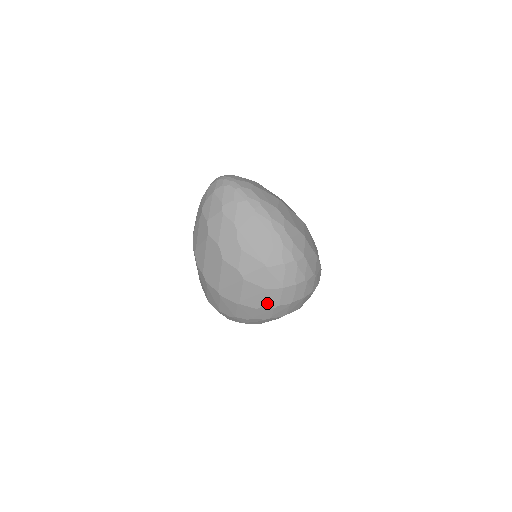
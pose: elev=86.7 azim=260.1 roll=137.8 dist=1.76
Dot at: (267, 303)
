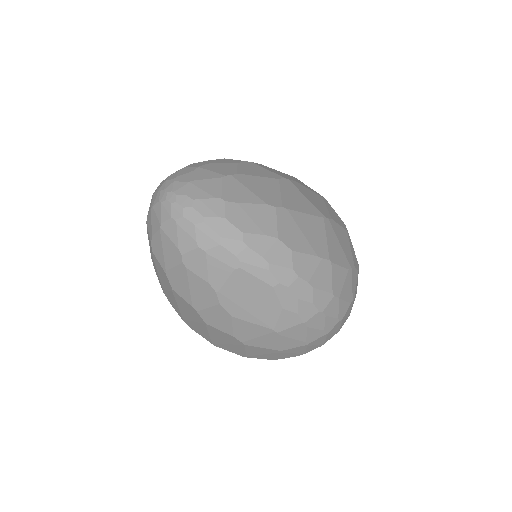
Dot at: (286, 356)
